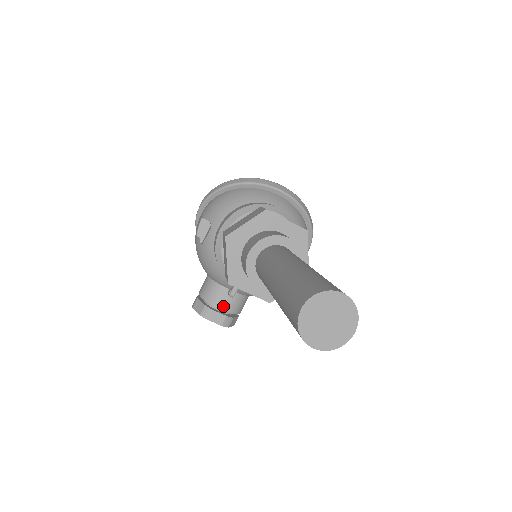
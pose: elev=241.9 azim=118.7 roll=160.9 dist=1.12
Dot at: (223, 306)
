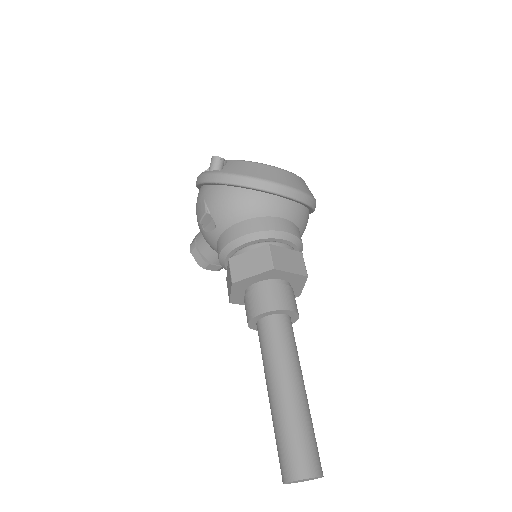
Dot at: (219, 263)
